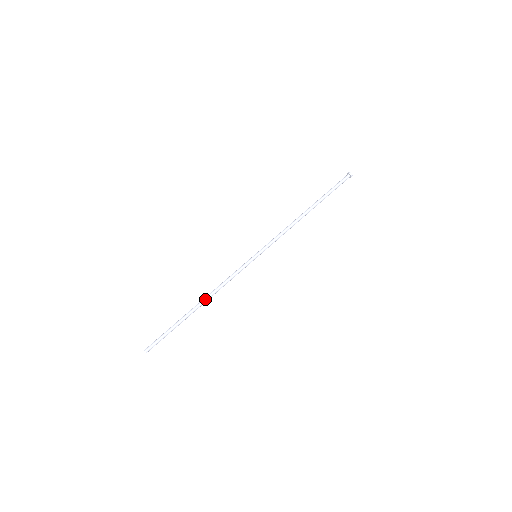
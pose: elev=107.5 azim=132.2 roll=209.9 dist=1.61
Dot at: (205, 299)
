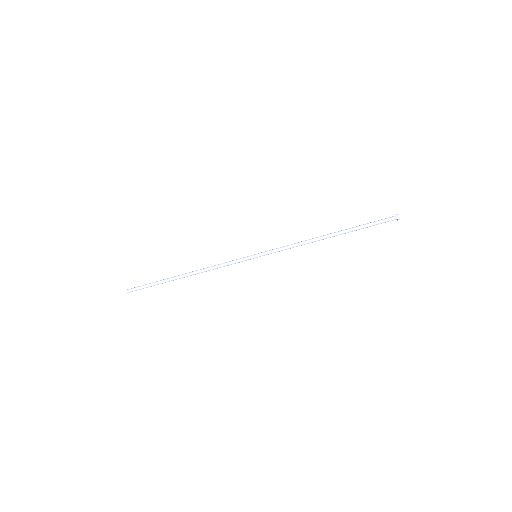
Dot at: occluded
